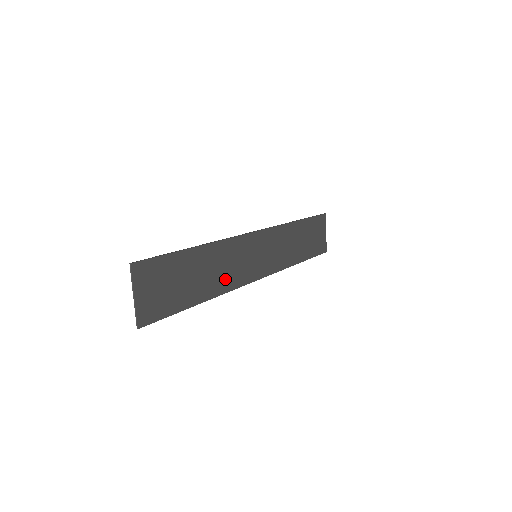
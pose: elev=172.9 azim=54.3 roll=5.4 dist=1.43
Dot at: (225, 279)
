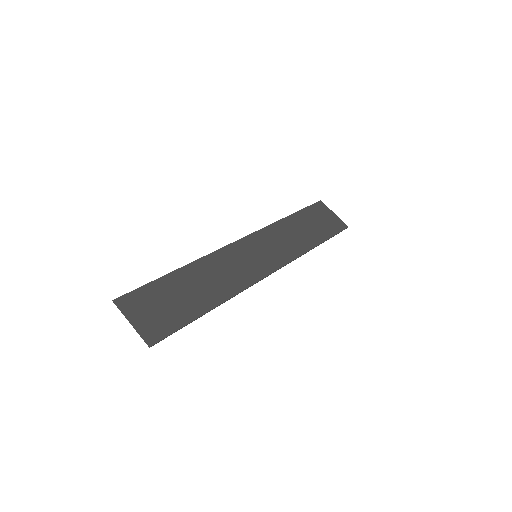
Dot at: (230, 283)
